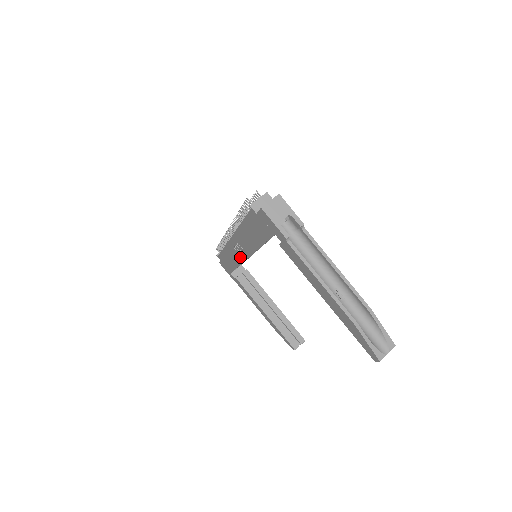
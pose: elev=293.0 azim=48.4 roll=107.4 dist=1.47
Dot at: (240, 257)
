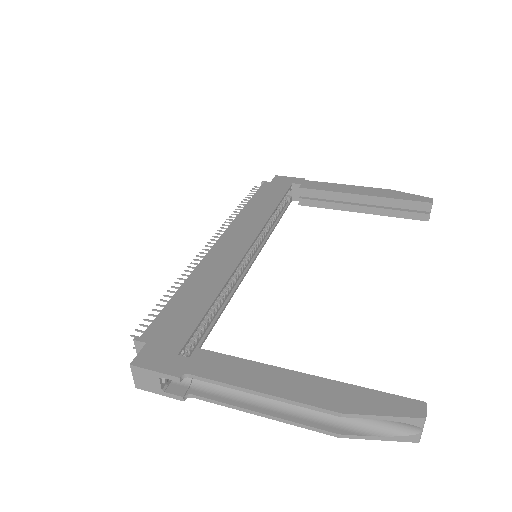
Dot at: occluded
